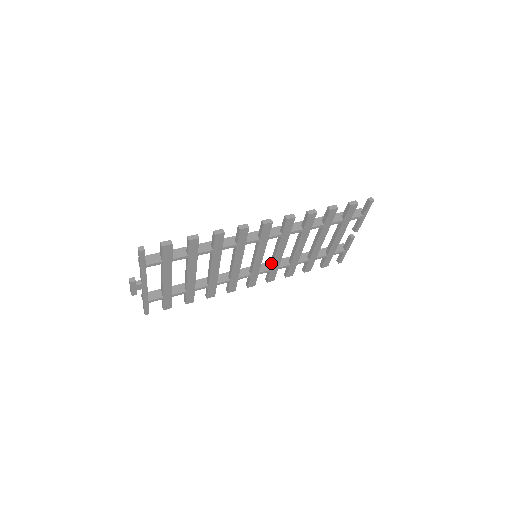
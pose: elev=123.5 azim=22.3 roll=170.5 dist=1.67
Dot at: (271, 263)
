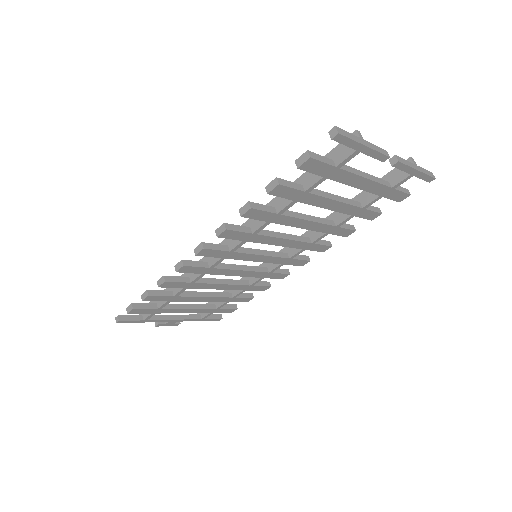
Dot at: occluded
